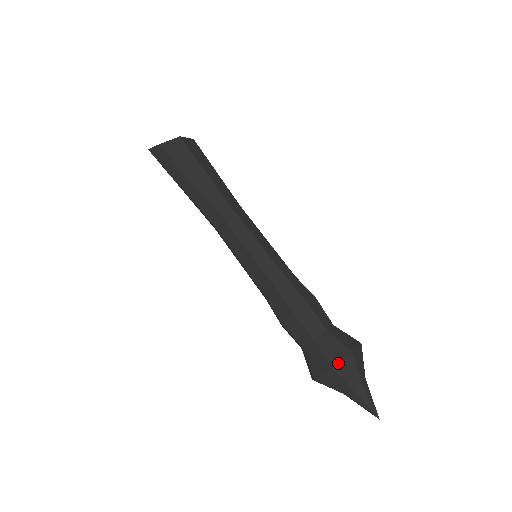
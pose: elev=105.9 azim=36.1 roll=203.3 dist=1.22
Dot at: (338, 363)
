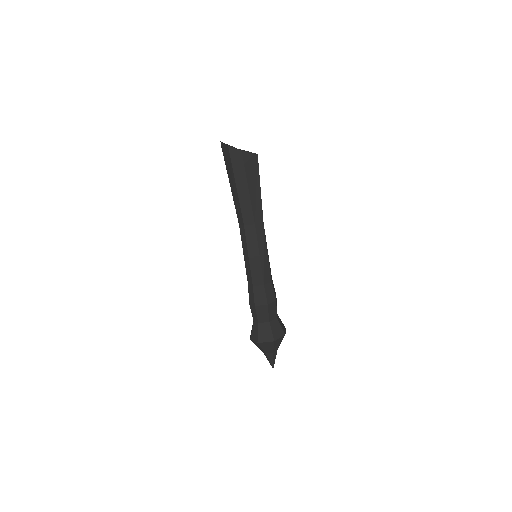
Dot at: (278, 339)
